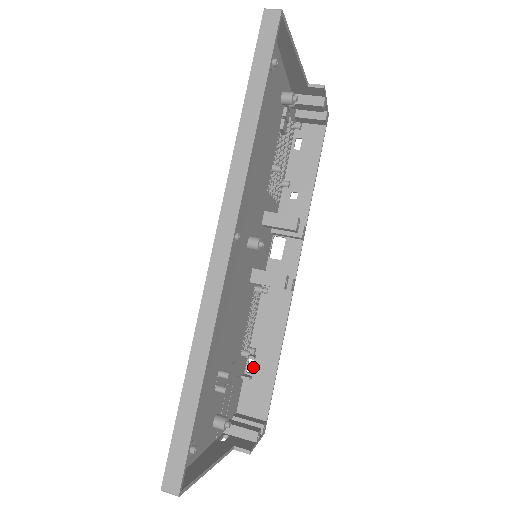
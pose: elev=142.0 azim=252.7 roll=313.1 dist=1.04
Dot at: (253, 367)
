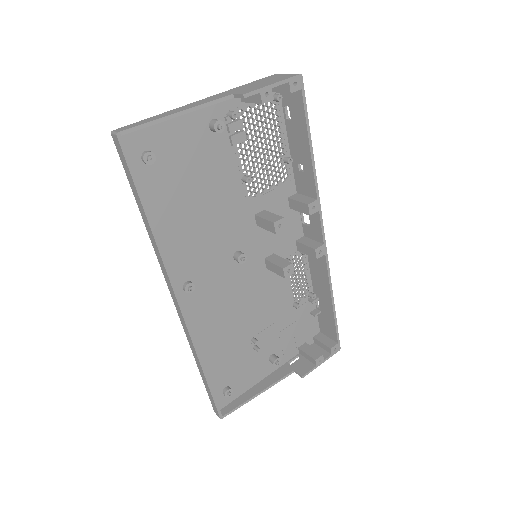
Dot at: (319, 305)
